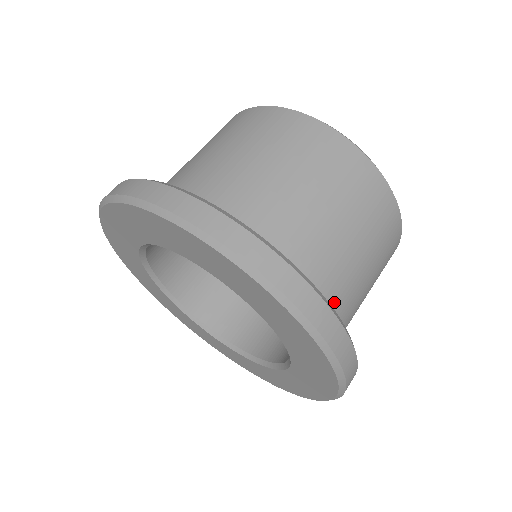
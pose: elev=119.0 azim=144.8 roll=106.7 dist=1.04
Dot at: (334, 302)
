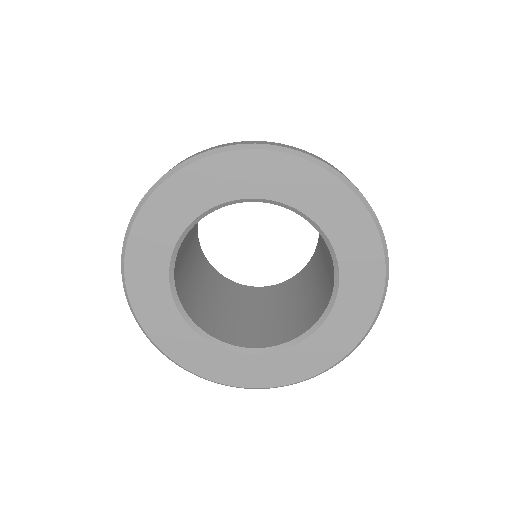
Dot at: occluded
